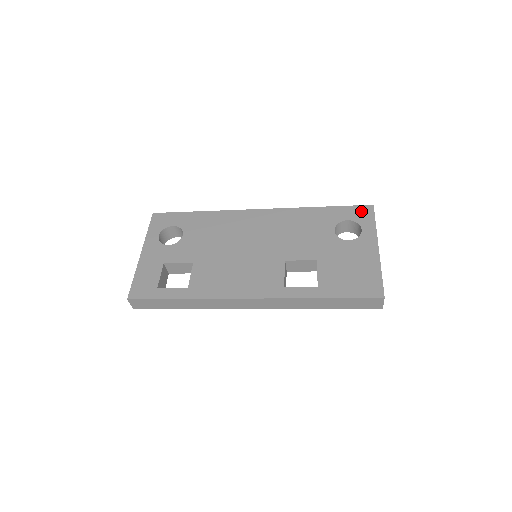
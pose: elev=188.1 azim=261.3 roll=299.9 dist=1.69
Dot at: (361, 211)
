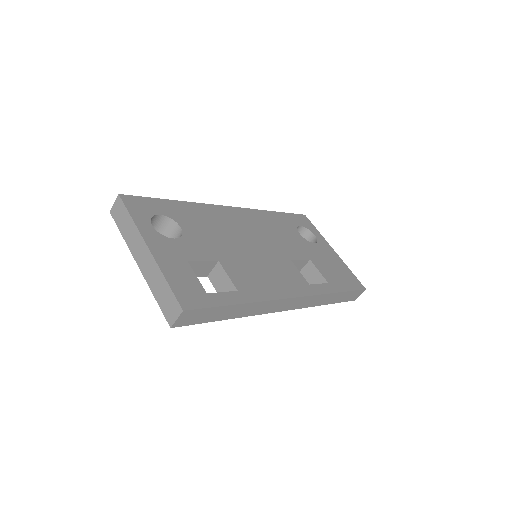
Dot at: (303, 219)
